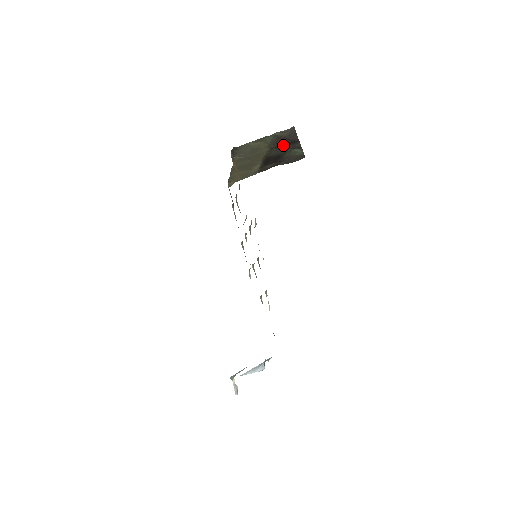
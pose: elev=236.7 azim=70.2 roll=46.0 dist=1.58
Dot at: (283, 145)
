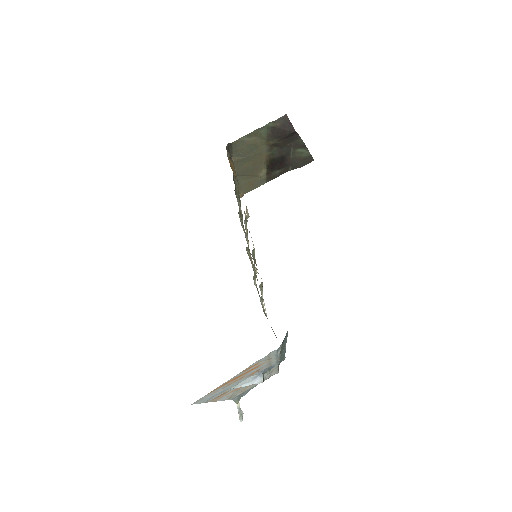
Dot at: (283, 142)
